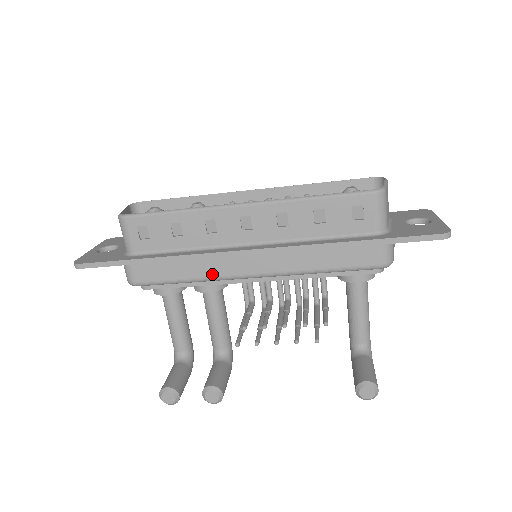
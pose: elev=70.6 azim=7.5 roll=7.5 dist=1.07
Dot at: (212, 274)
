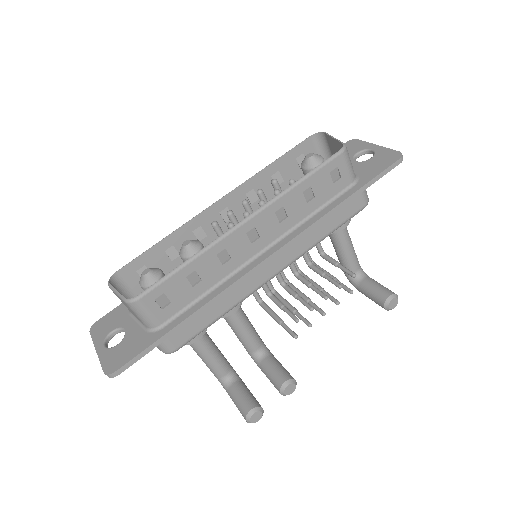
Dot at: (242, 296)
